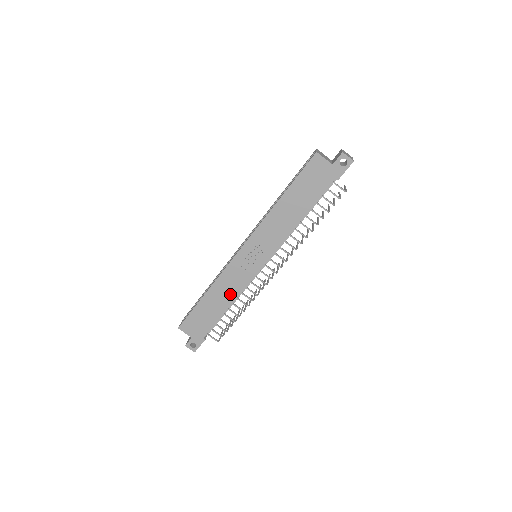
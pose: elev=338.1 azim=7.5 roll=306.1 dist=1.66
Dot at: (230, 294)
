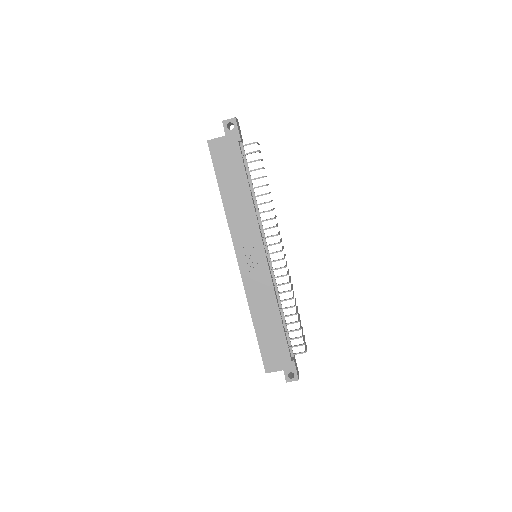
Dot at: (269, 303)
